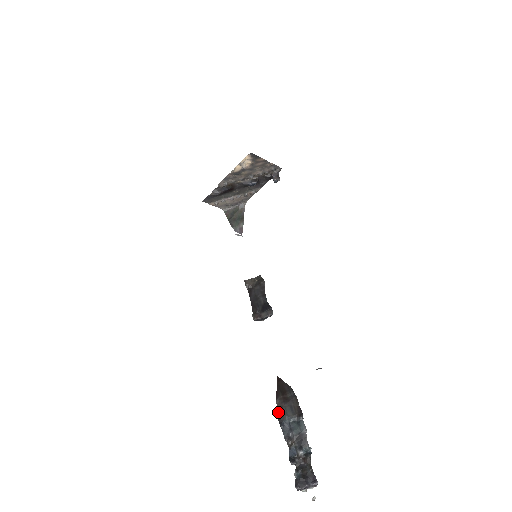
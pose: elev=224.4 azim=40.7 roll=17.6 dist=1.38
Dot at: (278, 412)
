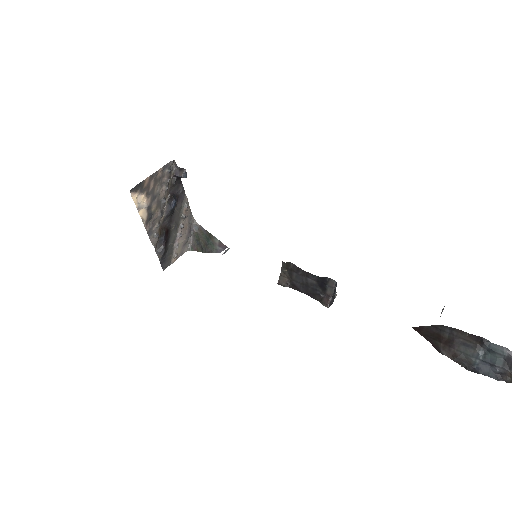
Dot at: (458, 363)
